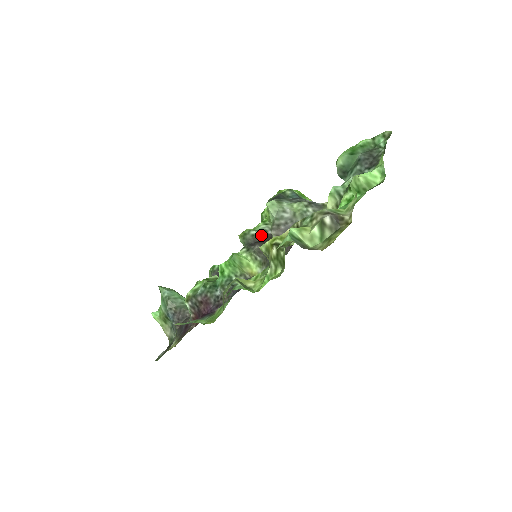
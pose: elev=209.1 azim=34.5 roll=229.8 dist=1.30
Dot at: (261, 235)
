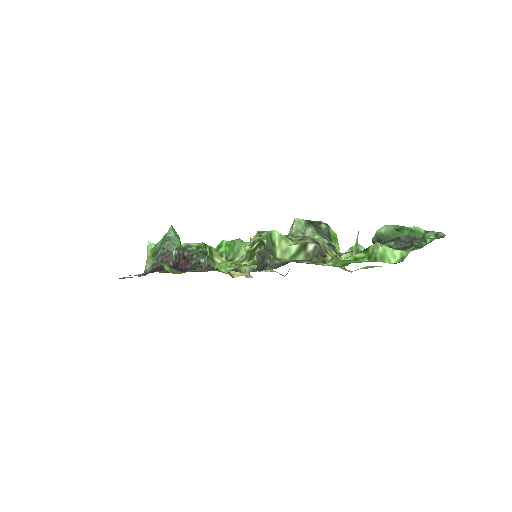
Dot at: occluded
